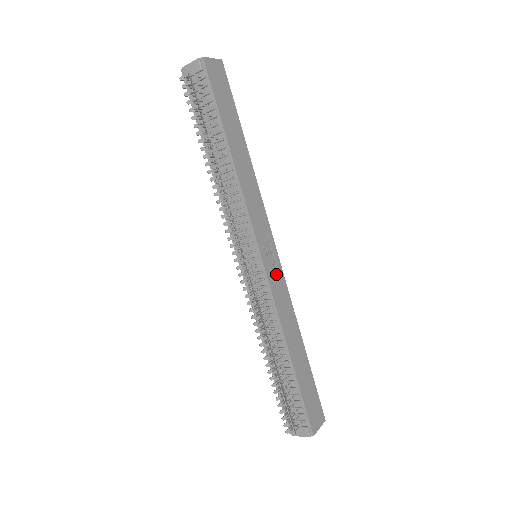
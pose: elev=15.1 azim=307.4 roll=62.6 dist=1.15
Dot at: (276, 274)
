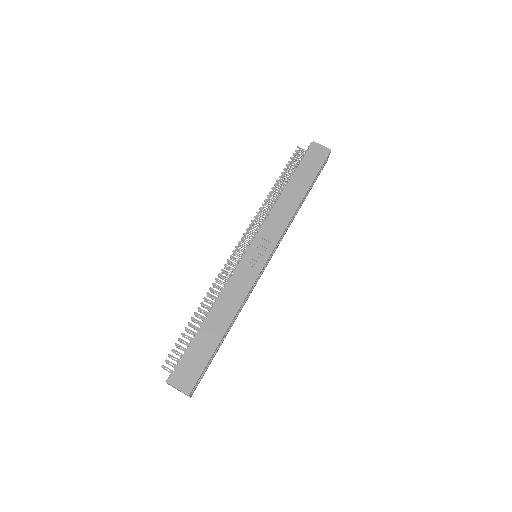
Dot at: (251, 268)
